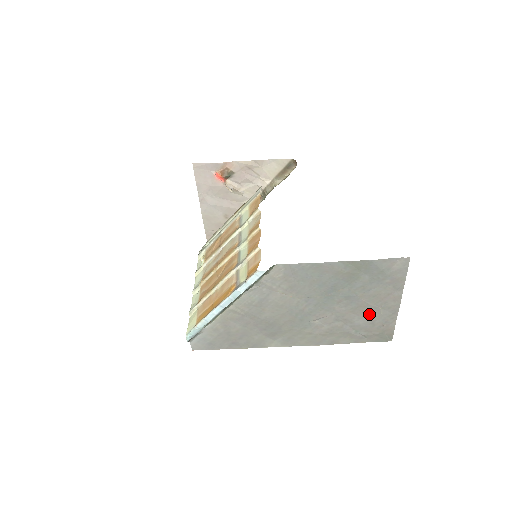
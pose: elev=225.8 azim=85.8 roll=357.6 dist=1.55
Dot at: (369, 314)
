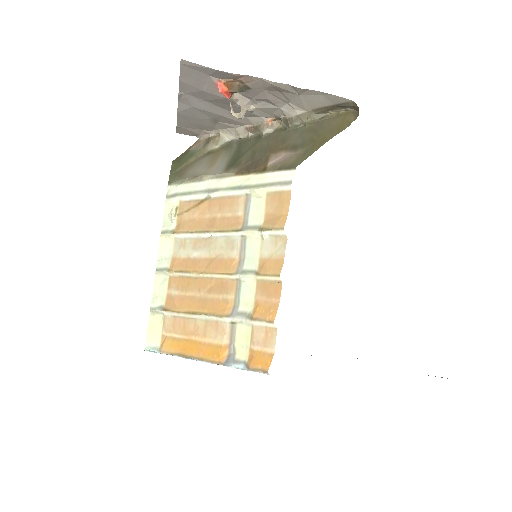
Dot at: occluded
